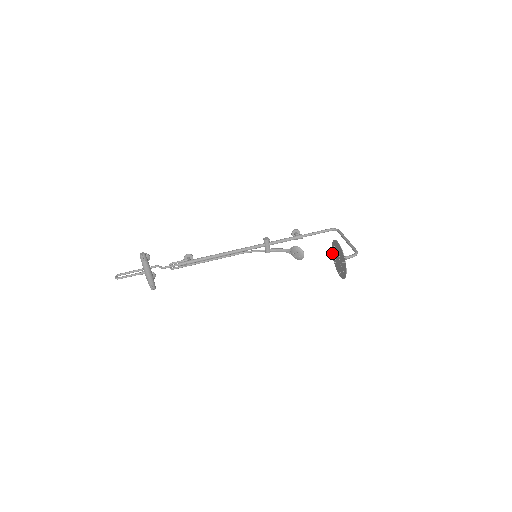
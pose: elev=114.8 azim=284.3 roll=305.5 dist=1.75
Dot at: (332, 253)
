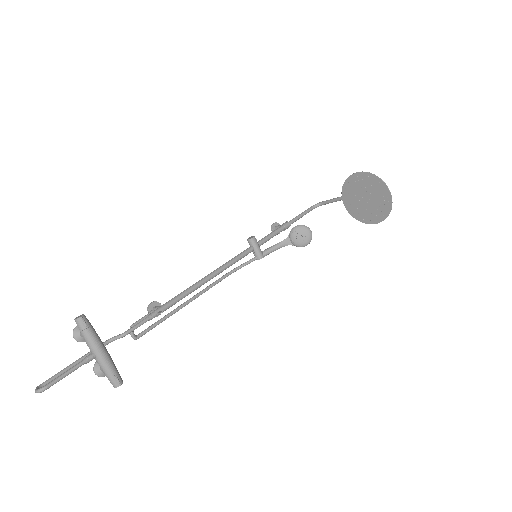
Dot at: (346, 207)
